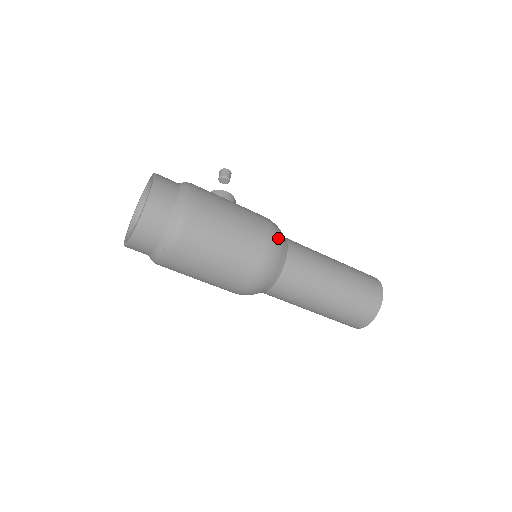
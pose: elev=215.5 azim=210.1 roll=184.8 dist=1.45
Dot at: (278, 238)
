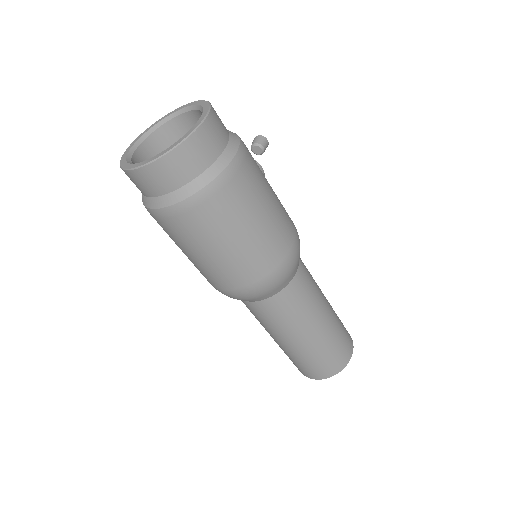
Dot at: (298, 253)
